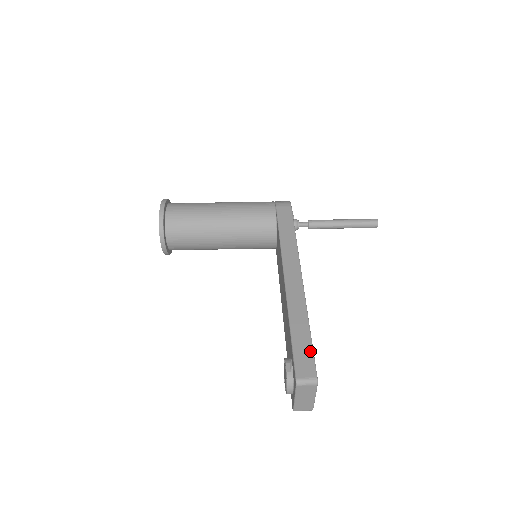
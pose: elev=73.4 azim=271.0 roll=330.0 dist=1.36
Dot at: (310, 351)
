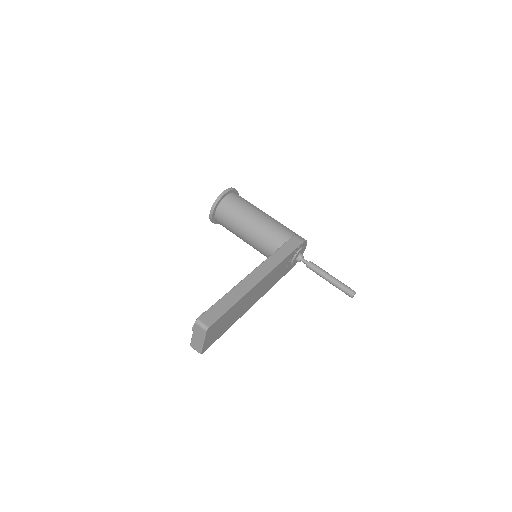
Dot at: (221, 313)
